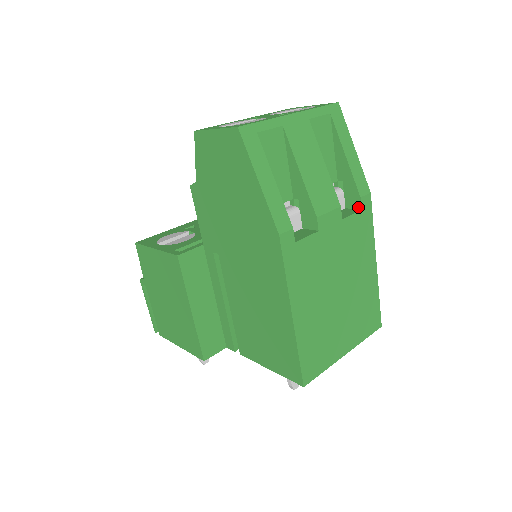
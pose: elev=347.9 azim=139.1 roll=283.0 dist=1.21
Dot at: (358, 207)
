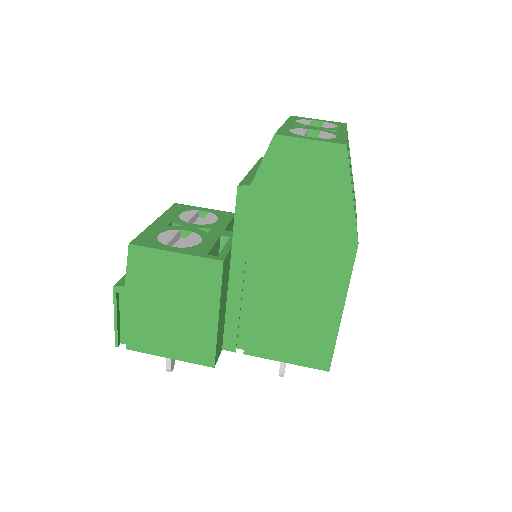
Dot at: occluded
